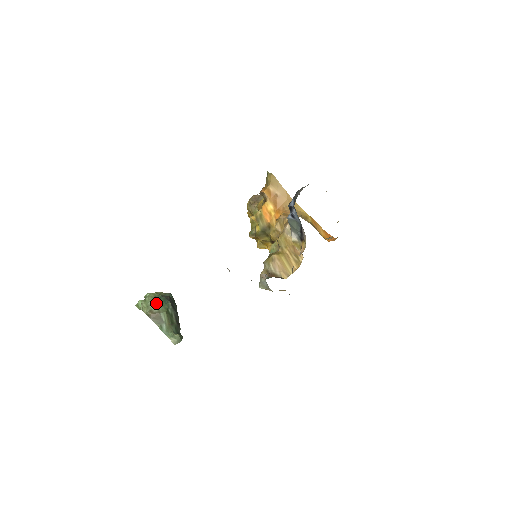
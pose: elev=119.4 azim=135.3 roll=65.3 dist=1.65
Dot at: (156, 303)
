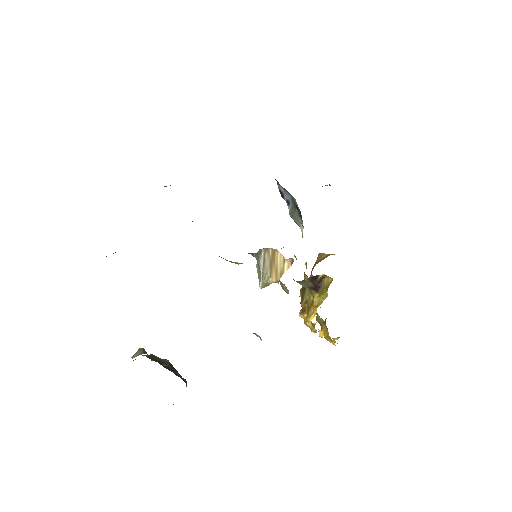
Dot at: (152, 360)
